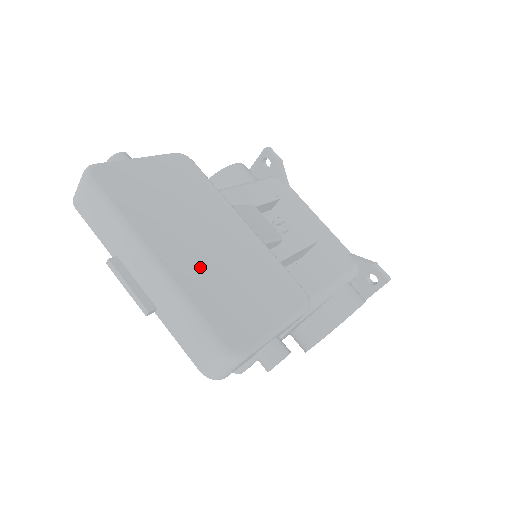
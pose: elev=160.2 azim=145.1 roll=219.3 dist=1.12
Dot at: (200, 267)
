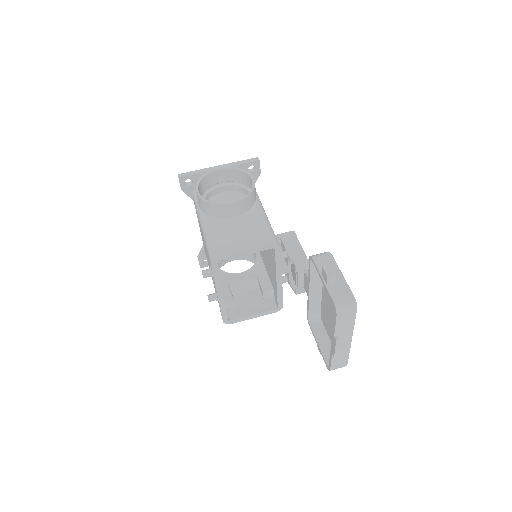
Dot at: occluded
